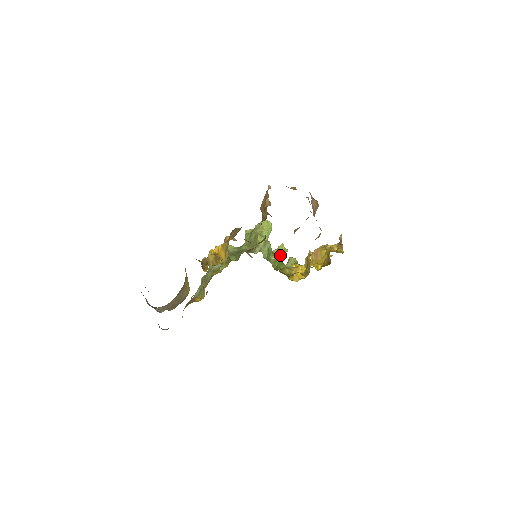
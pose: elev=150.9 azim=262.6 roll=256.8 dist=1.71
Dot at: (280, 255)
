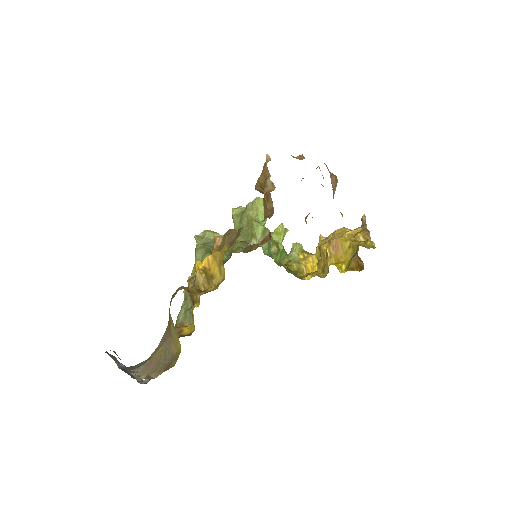
Dot at: (280, 240)
